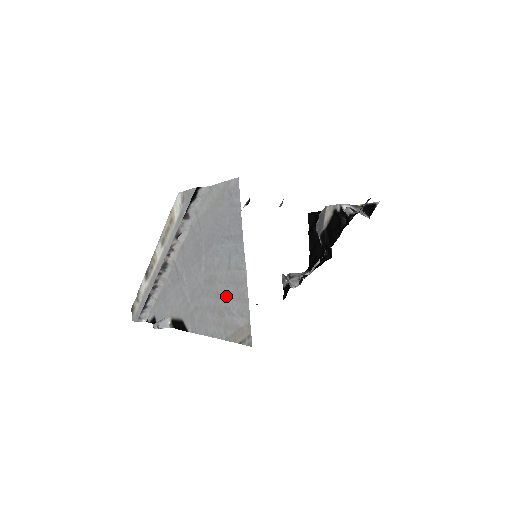
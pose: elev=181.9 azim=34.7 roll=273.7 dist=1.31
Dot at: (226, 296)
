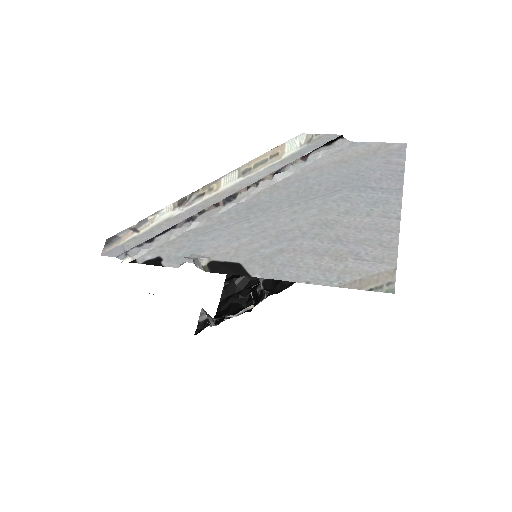
Dot at: (355, 241)
